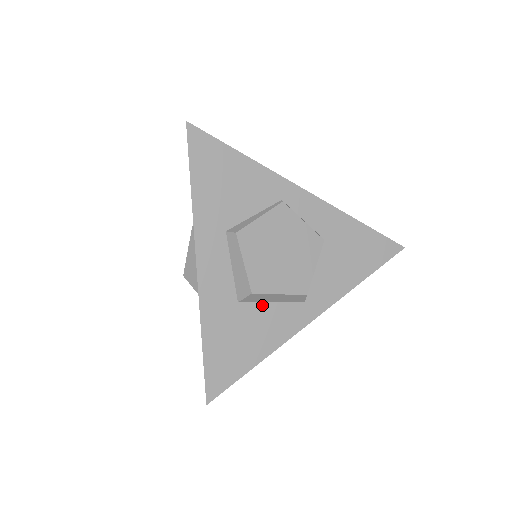
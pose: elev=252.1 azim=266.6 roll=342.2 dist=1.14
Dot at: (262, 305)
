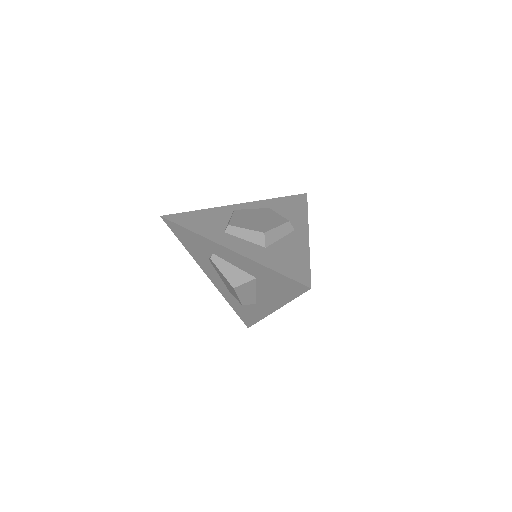
Dot at: (278, 242)
